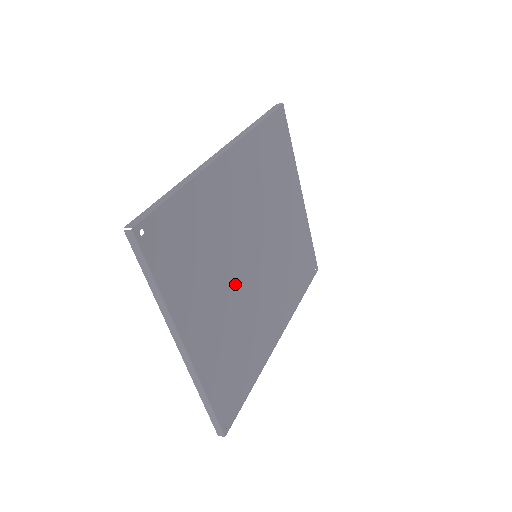
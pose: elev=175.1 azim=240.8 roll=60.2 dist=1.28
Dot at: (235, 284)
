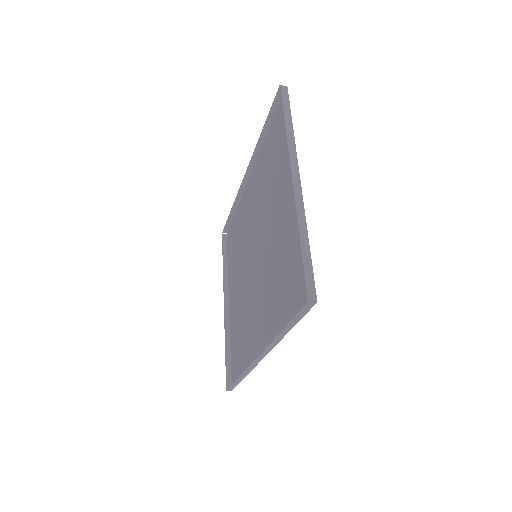
Dot at: (269, 233)
